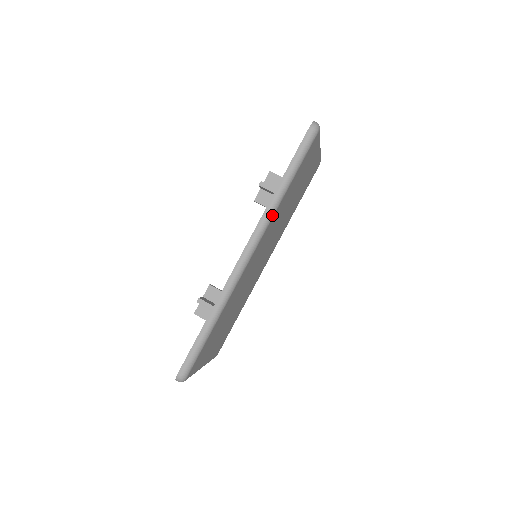
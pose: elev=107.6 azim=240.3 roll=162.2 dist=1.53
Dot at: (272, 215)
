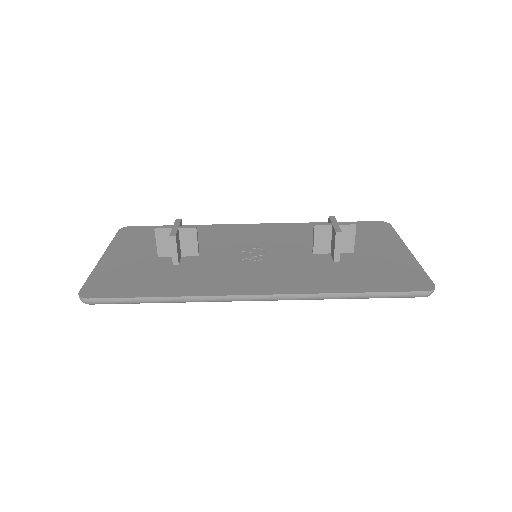
Dot at: (313, 299)
